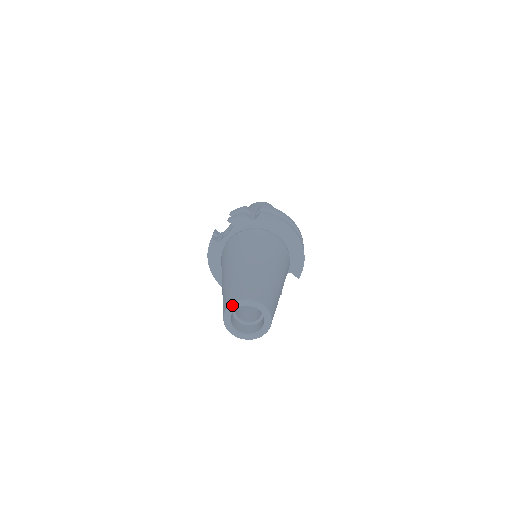
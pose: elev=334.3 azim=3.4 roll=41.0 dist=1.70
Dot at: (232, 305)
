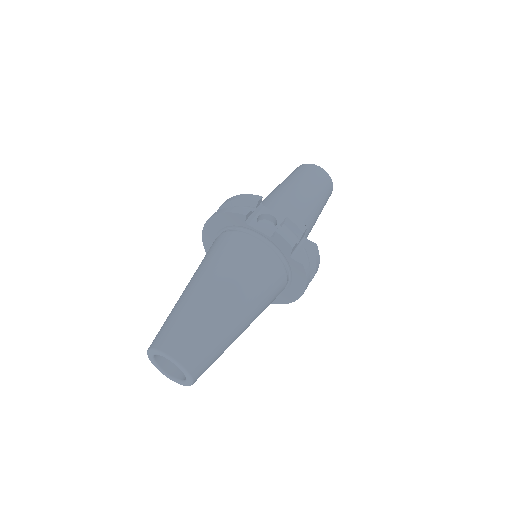
Dot at: (172, 360)
